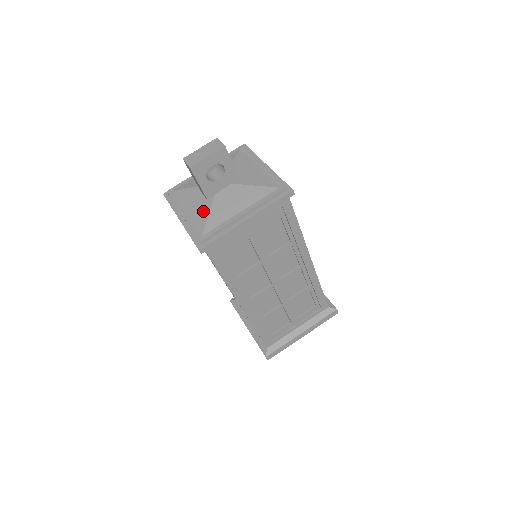
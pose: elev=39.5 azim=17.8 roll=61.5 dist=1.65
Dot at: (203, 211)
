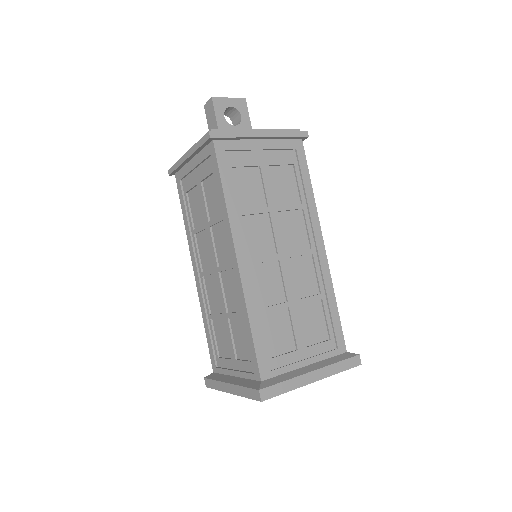
Dot at: occluded
